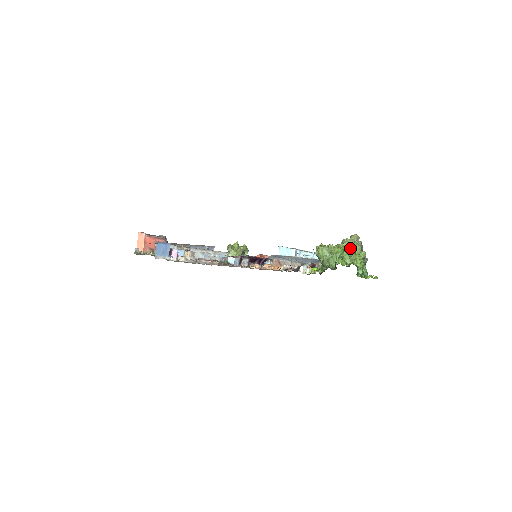
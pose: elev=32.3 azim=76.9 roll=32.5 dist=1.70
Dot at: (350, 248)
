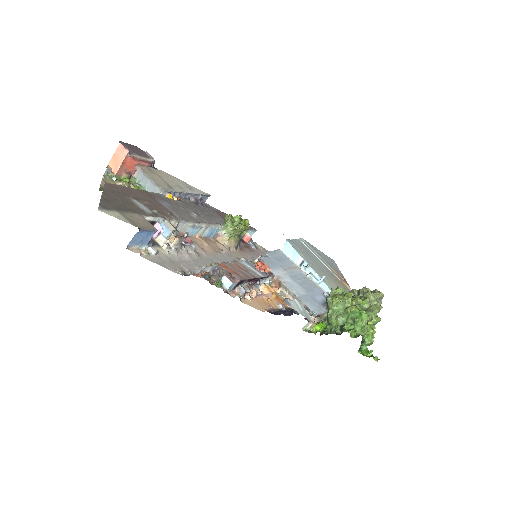
Dot at: (368, 309)
